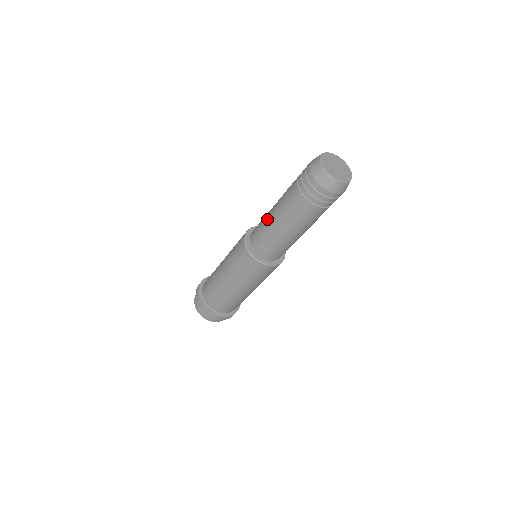
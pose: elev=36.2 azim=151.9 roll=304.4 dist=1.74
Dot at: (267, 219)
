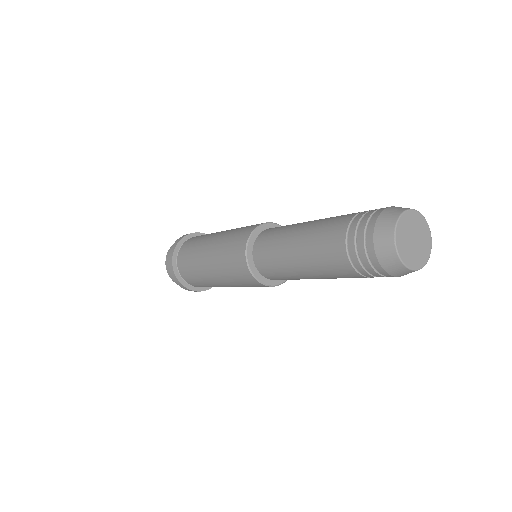
Dot at: (289, 267)
